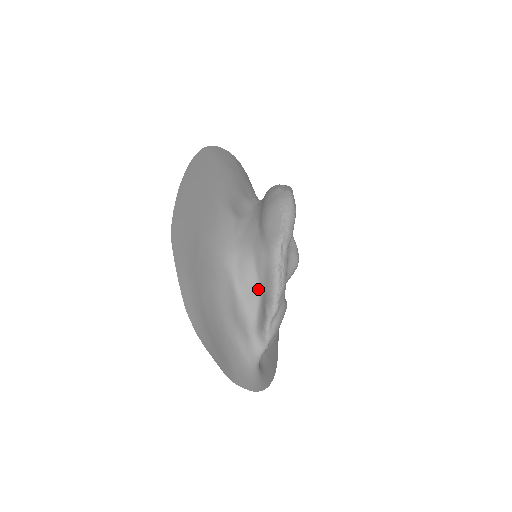
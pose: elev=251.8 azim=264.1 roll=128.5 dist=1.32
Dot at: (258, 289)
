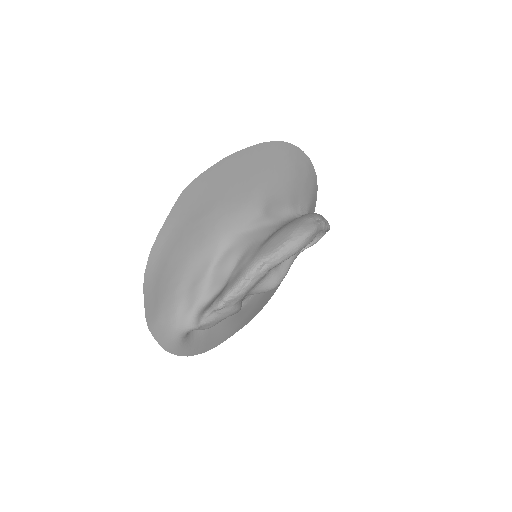
Dot at: (225, 281)
